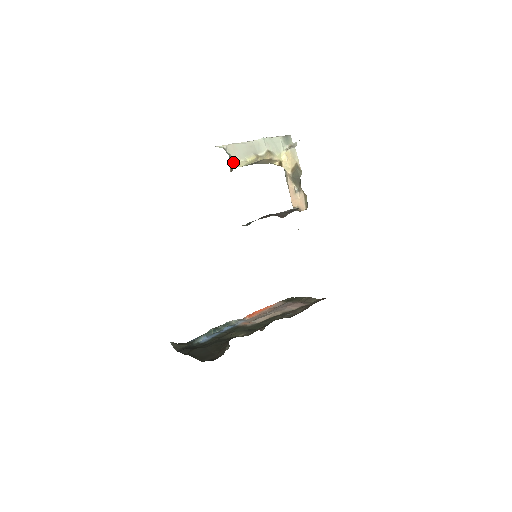
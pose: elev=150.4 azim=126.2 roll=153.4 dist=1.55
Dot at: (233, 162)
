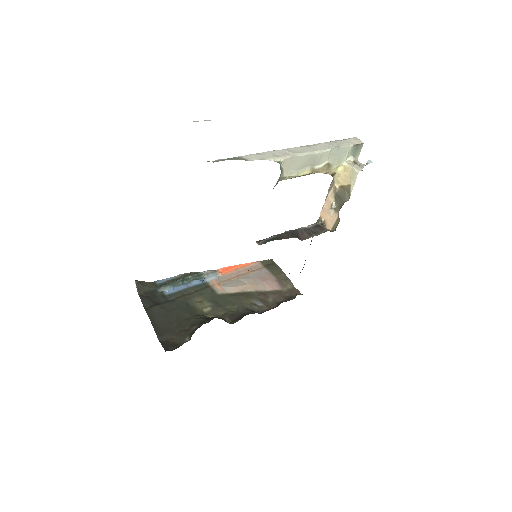
Dot at: (282, 177)
